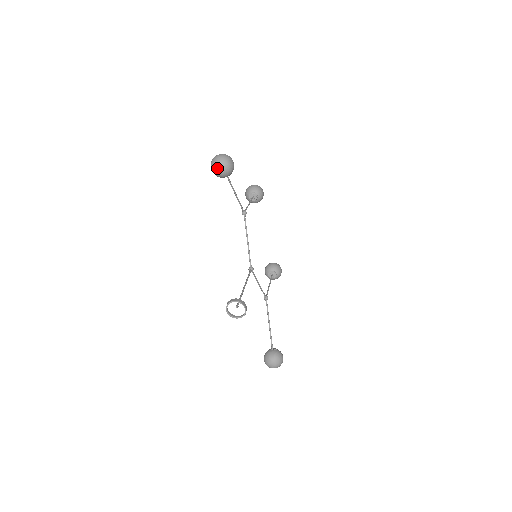
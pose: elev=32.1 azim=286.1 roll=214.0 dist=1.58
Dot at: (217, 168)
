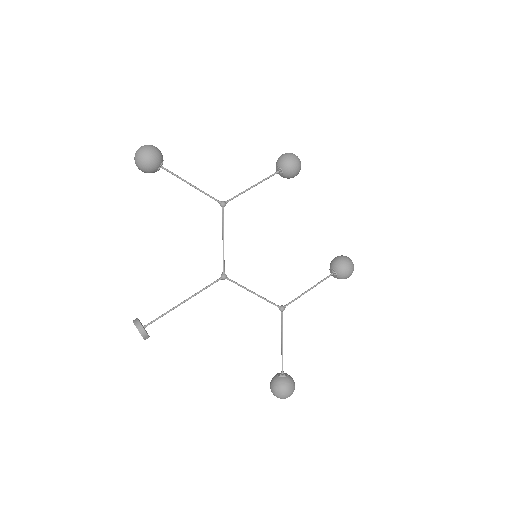
Dot at: (136, 165)
